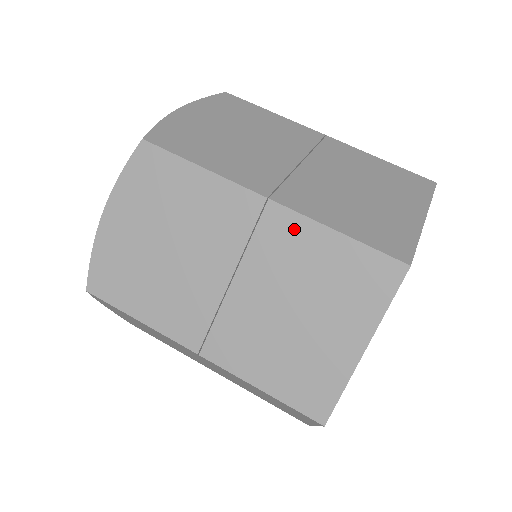
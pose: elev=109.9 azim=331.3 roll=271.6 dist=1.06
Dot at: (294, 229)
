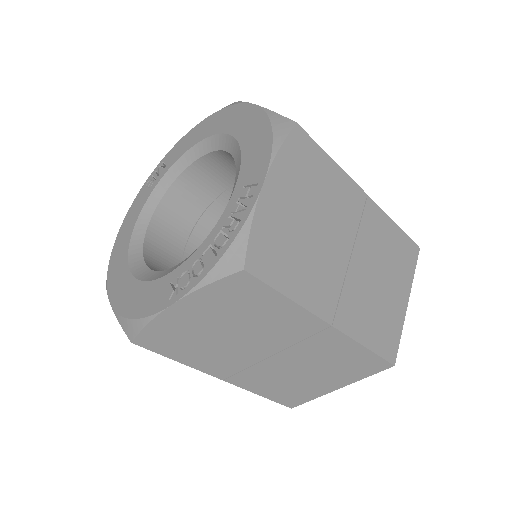
Dot at: (379, 219)
